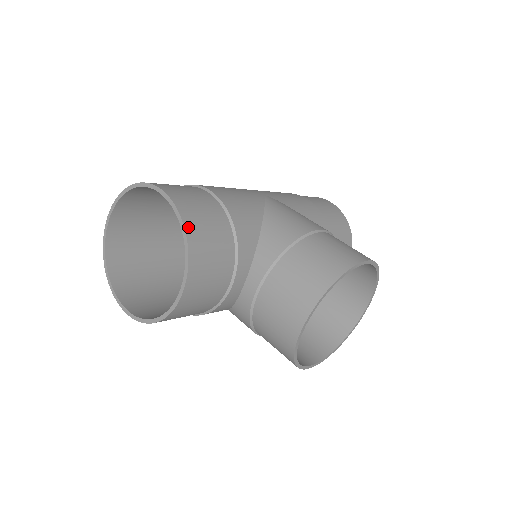
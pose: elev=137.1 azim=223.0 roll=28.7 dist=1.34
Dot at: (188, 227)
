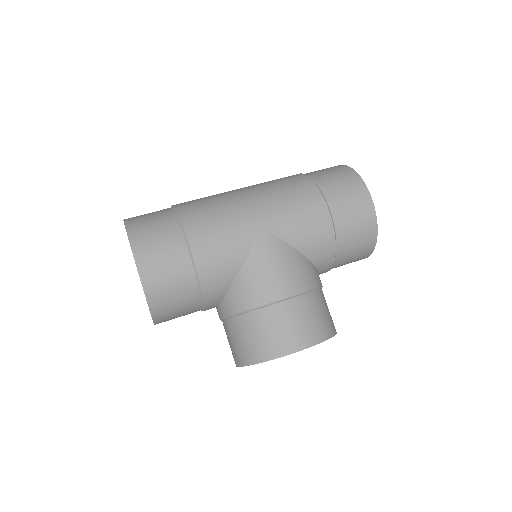
Dot at: (151, 302)
